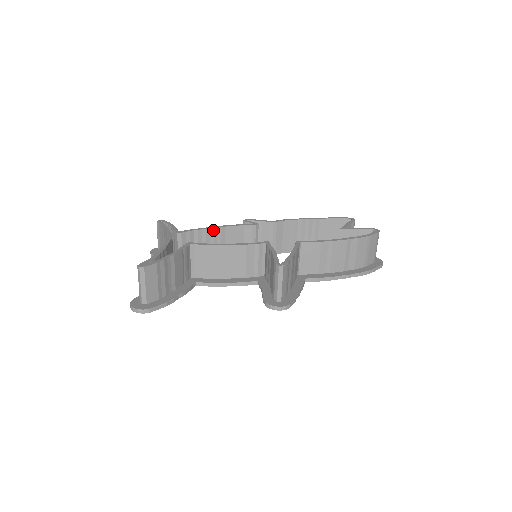
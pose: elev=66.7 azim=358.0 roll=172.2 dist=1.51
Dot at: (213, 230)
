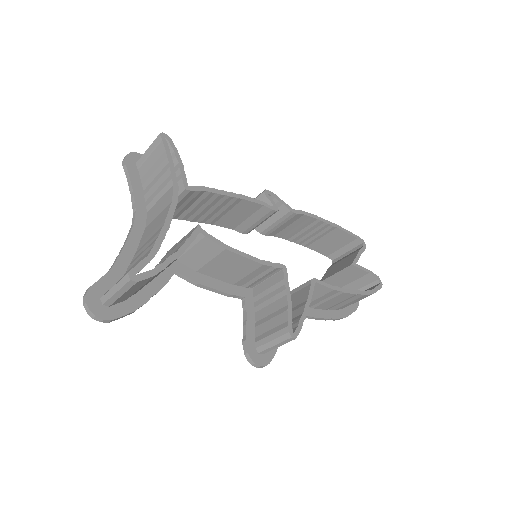
Dot at: (227, 198)
